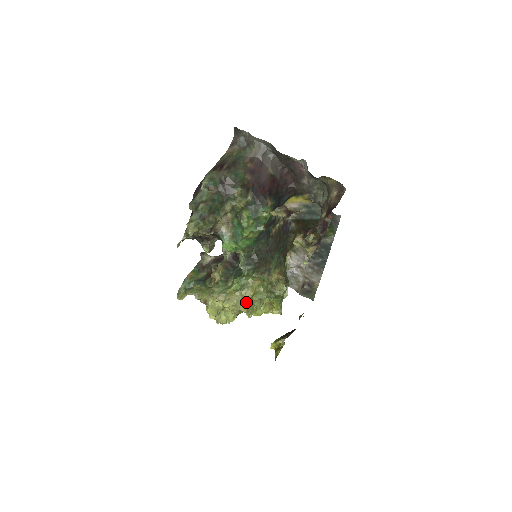
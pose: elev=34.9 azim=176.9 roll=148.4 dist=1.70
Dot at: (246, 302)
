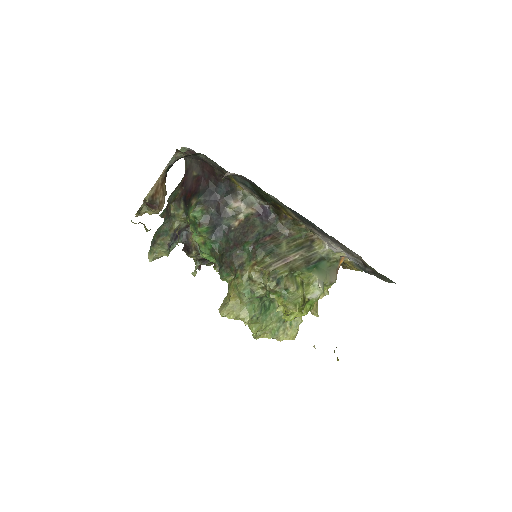
Dot at: (226, 306)
